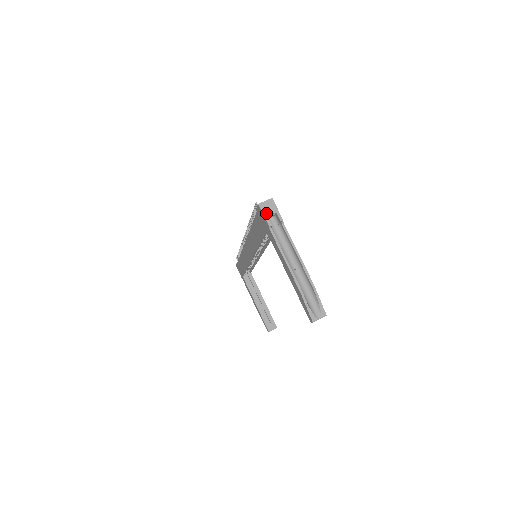
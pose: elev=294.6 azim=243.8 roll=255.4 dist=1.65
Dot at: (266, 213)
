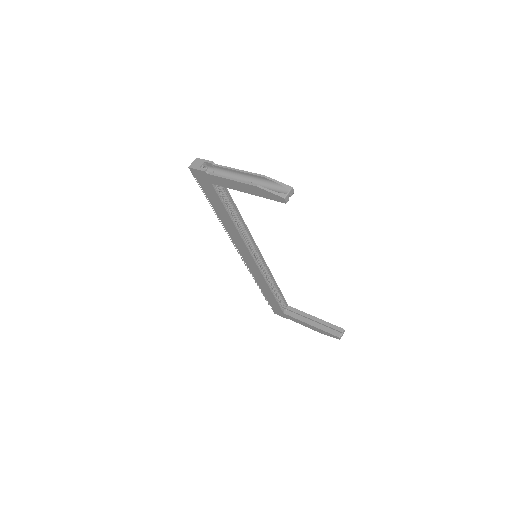
Dot at: (197, 167)
